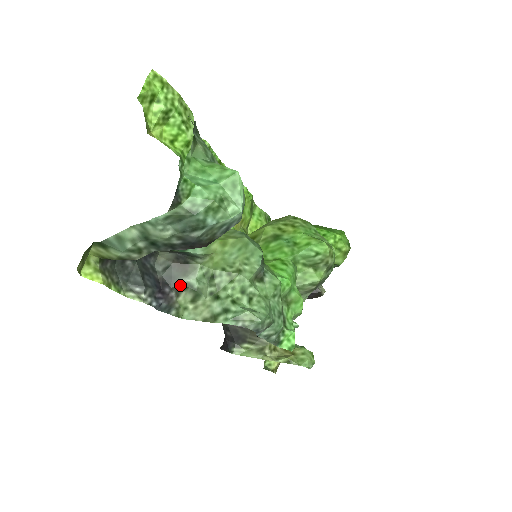
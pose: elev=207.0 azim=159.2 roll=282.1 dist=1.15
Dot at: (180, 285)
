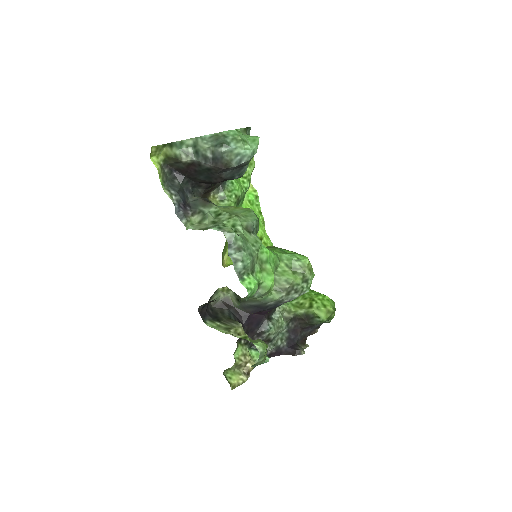
Dot at: (197, 210)
